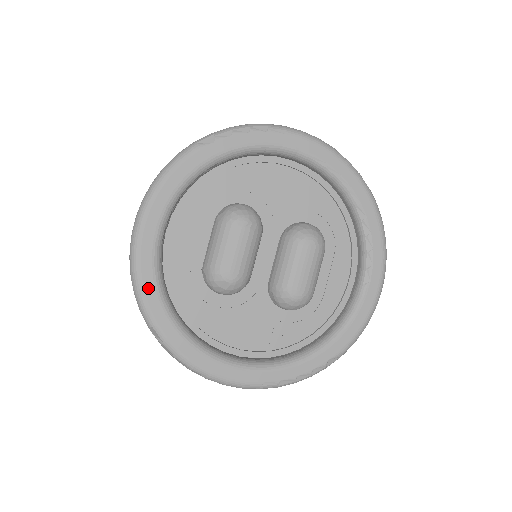
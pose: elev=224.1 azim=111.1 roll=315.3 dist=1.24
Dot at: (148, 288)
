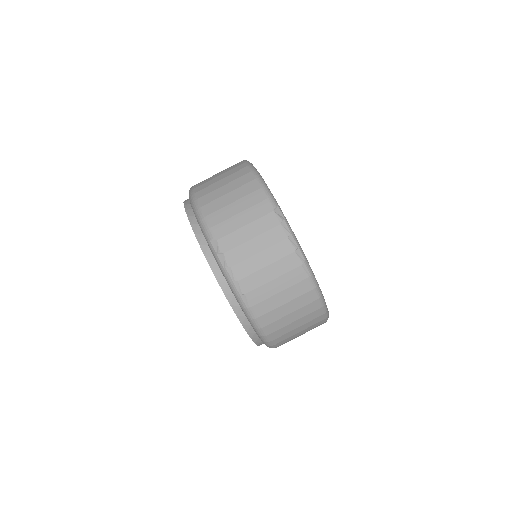
Dot at: occluded
